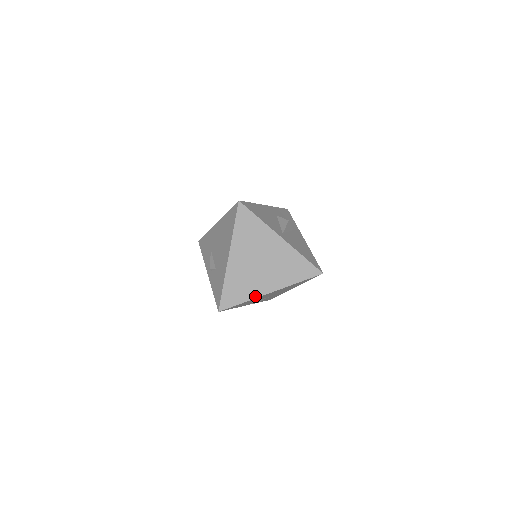
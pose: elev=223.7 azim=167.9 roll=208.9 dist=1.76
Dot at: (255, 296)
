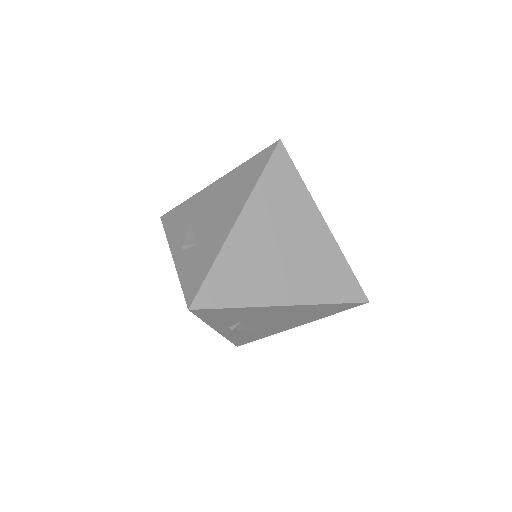
Dot at: (259, 302)
